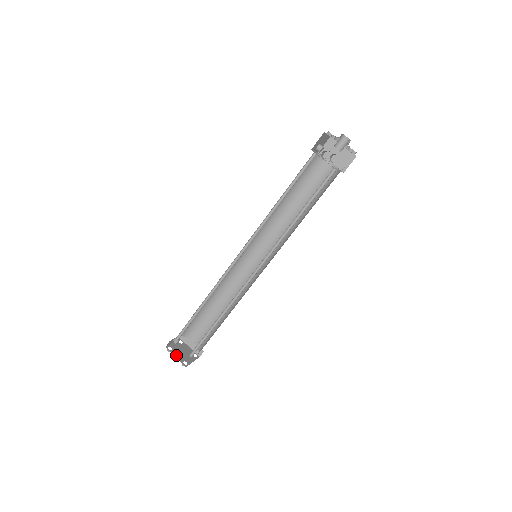
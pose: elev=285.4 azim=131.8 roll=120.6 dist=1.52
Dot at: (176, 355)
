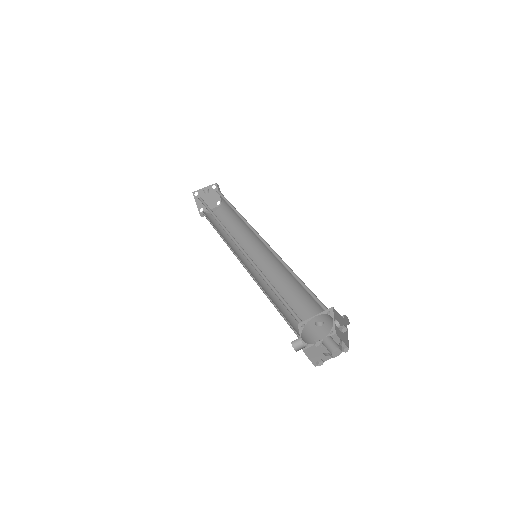
Dot at: (198, 201)
